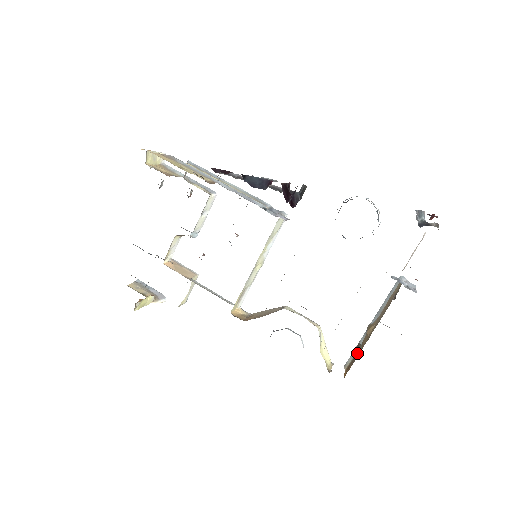
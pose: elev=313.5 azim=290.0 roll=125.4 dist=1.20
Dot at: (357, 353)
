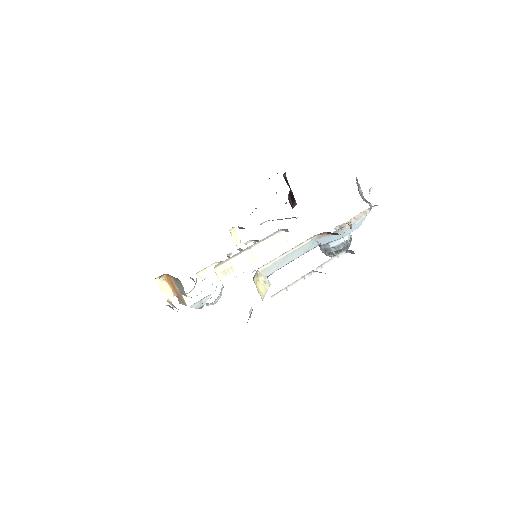
Dot at: occluded
